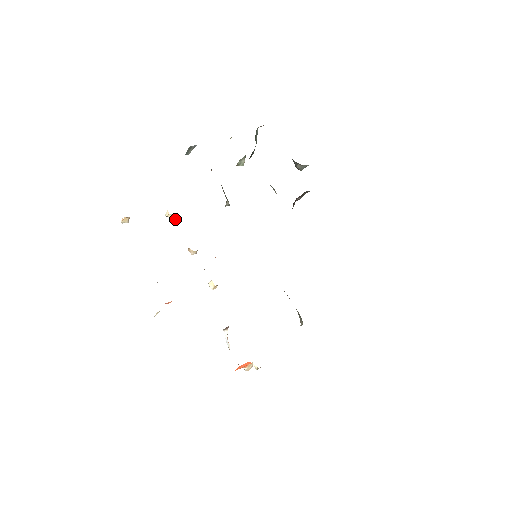
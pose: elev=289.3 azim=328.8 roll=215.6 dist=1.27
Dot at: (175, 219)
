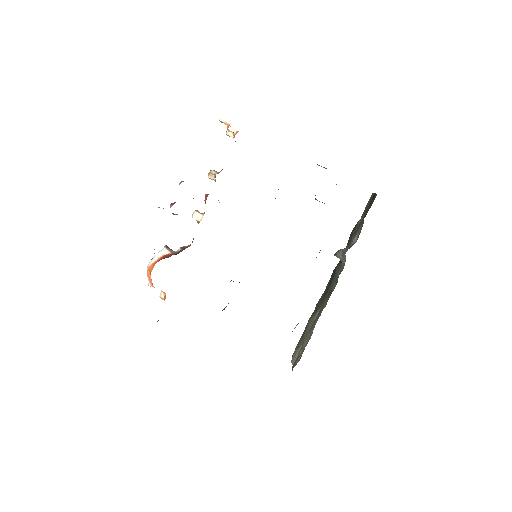
Dot at: (227, 135)
